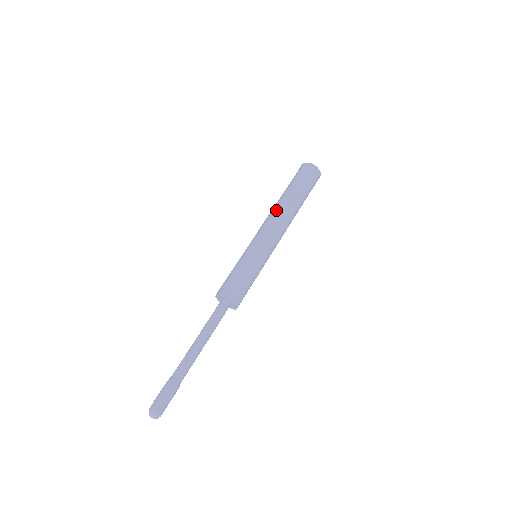
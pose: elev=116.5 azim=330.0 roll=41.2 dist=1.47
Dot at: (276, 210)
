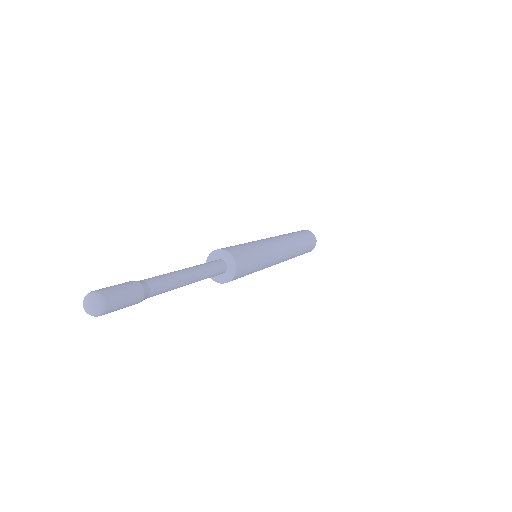
Dot at: occluded
